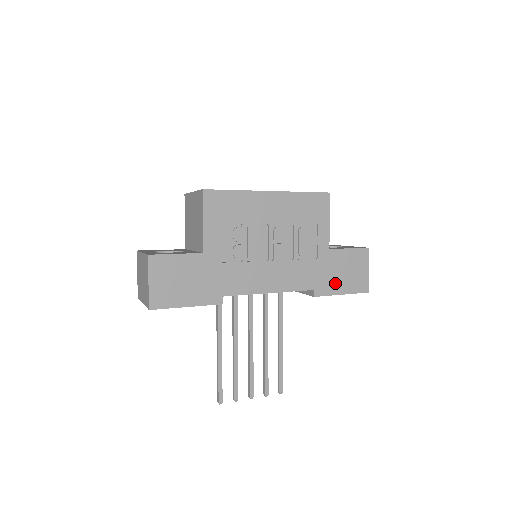
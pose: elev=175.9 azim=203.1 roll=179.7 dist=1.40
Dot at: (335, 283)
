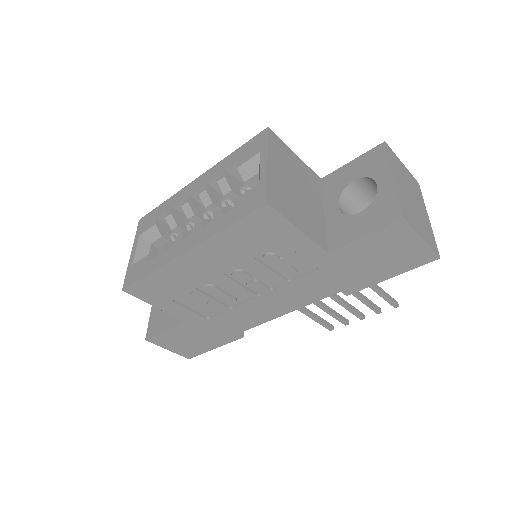
Dot at: (369, 274)
